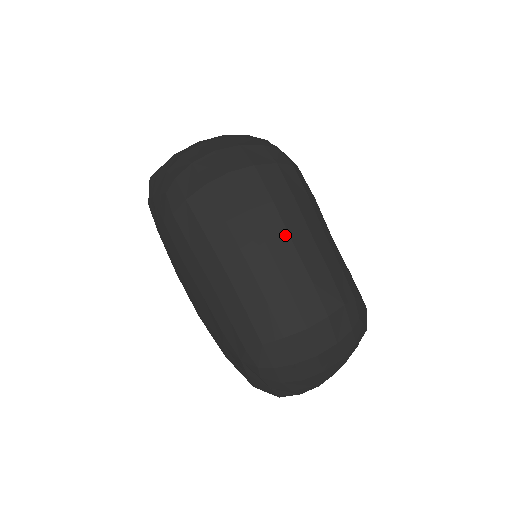
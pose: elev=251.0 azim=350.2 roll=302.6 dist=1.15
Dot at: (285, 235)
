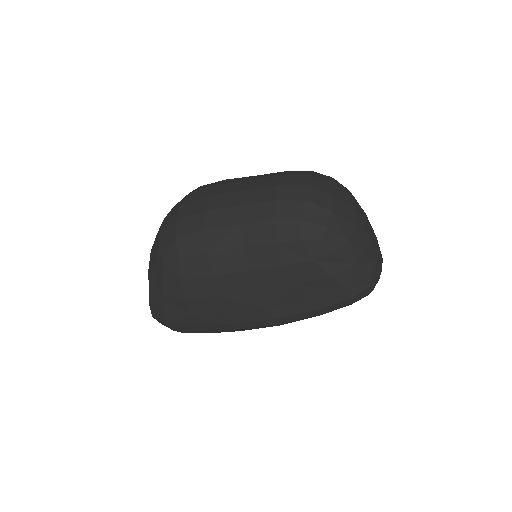
Dot at: (242, 183)
